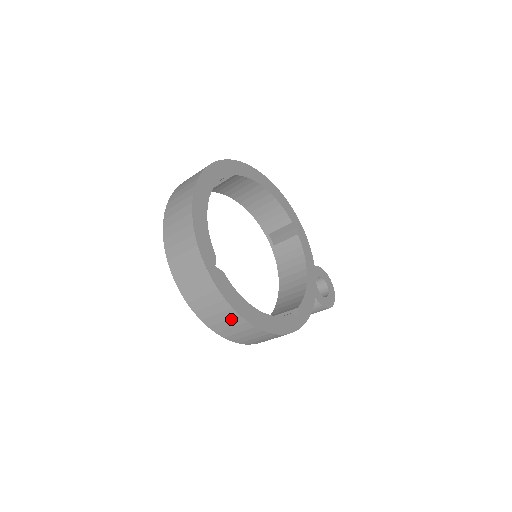
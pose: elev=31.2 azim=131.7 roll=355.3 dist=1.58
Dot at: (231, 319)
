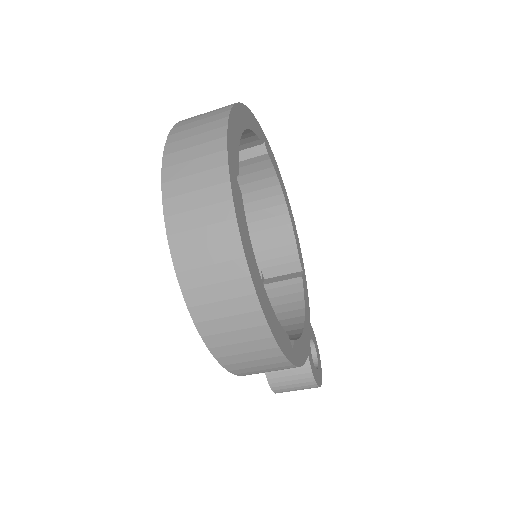
Dot at: (225, 262)
